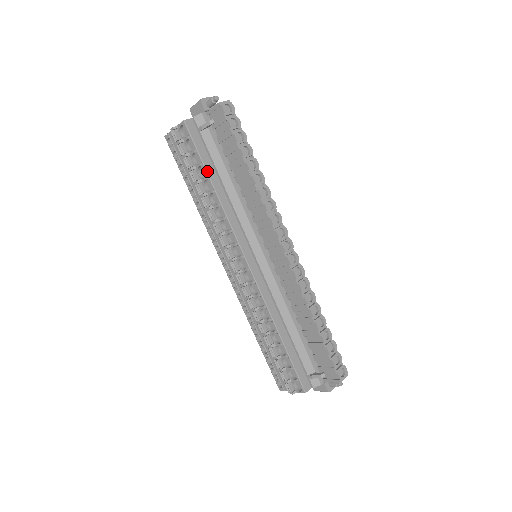
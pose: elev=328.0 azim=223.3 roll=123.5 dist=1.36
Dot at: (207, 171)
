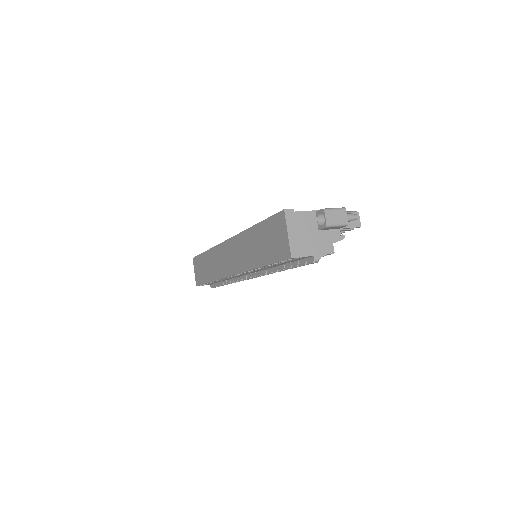
Dot at: occluded
